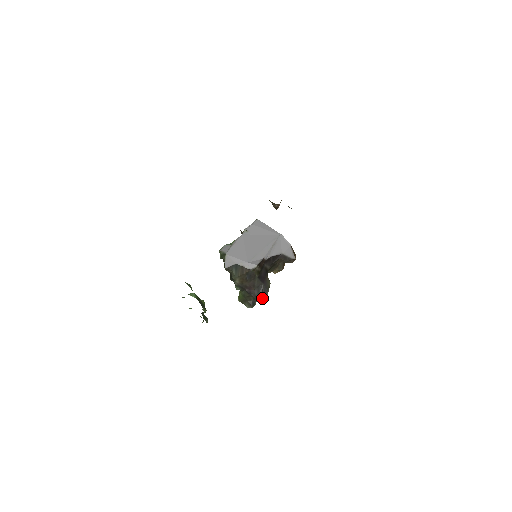
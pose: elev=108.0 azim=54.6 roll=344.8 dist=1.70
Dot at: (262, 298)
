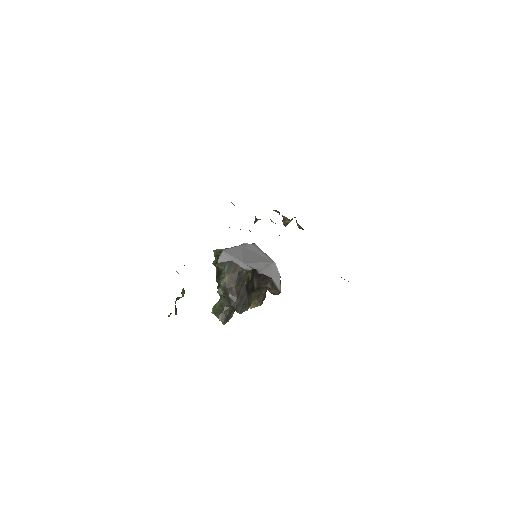
Dot at: (241, 311)
